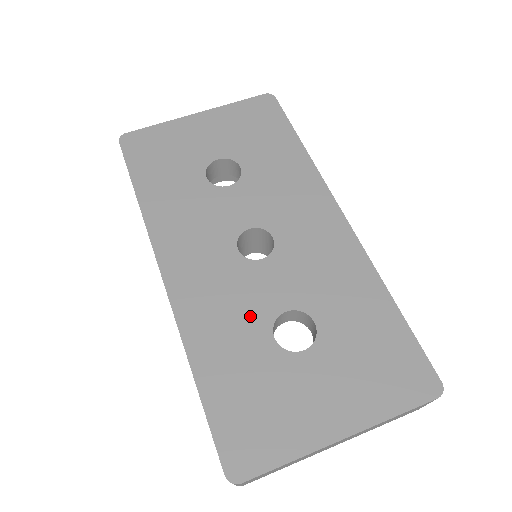
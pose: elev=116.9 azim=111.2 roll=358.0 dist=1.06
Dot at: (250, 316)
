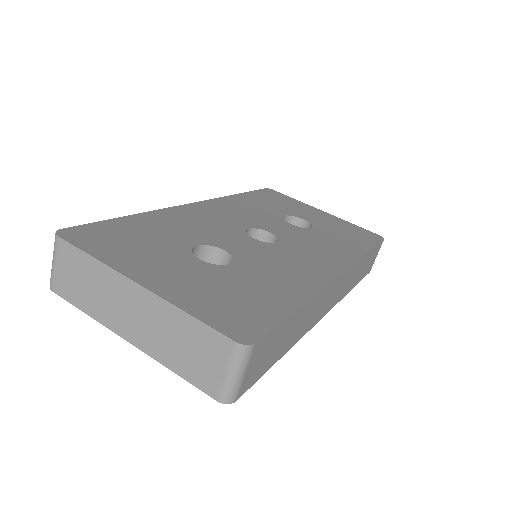
Dot at: (202, 235)
